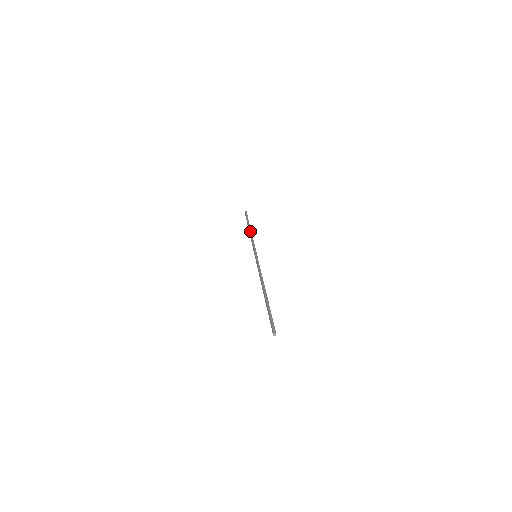
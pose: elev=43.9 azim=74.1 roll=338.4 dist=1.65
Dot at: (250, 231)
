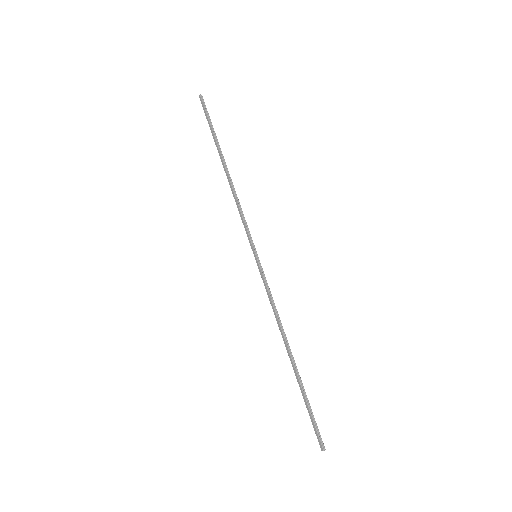
Dot at: (229, 176)
